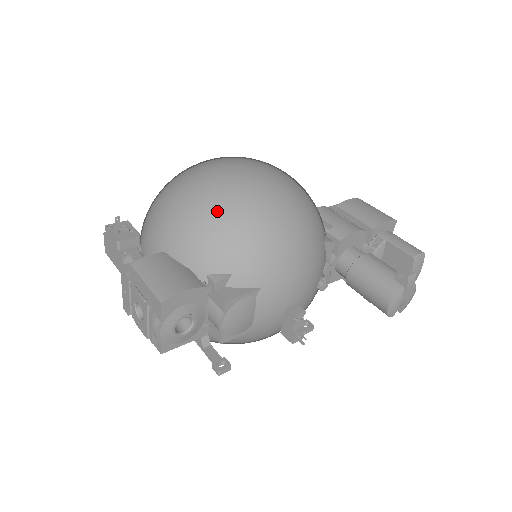
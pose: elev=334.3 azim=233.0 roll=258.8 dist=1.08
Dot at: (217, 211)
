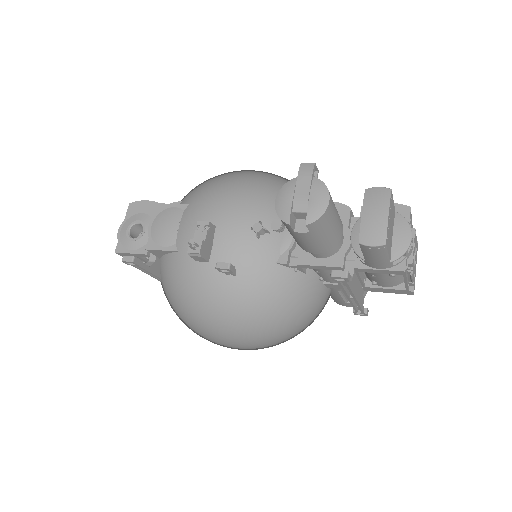
Dot at: occluded
